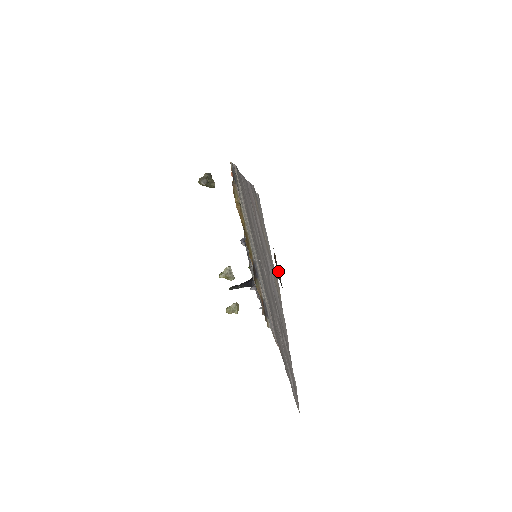
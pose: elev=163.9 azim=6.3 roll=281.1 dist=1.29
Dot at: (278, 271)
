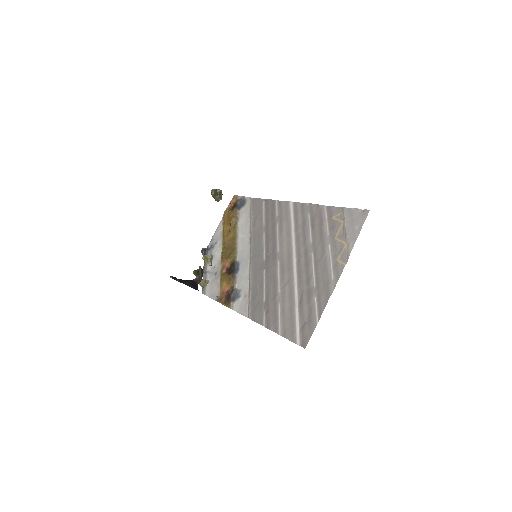
Dot at: occluded
